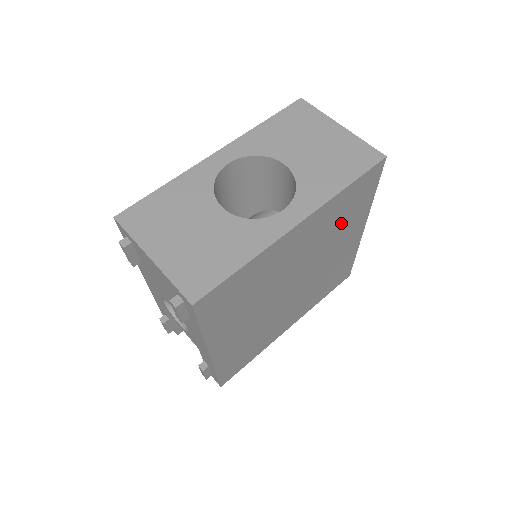
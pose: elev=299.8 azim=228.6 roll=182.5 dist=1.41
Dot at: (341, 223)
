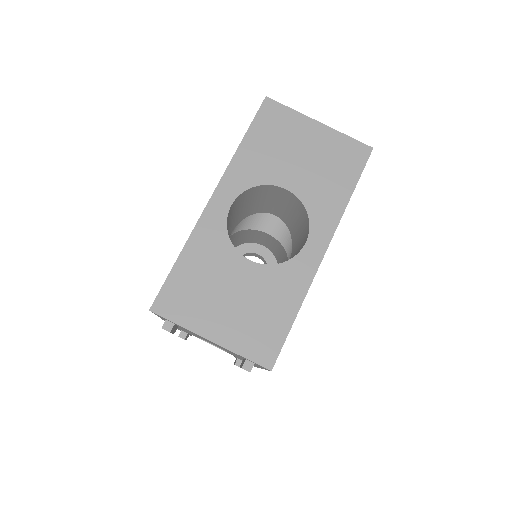
Dot at: occluded
